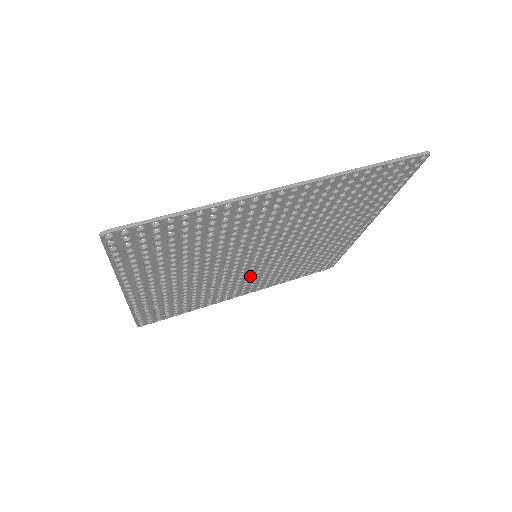
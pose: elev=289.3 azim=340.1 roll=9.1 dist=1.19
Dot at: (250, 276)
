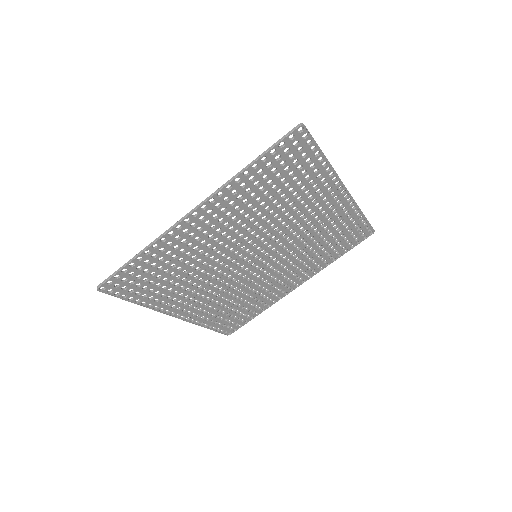
Dot at: (279, 270)
